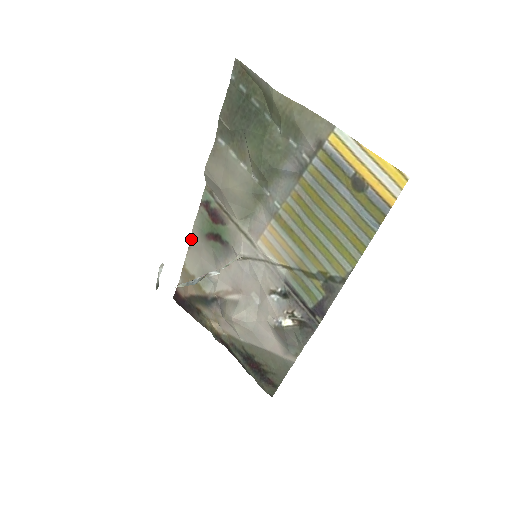
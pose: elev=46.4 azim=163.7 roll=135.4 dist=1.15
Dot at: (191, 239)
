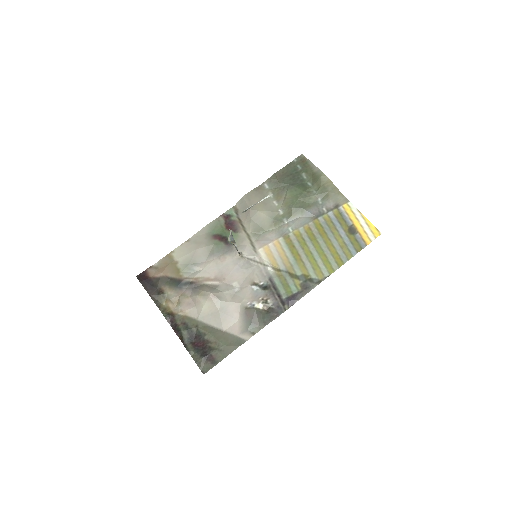
Dot at: (195, 235)
